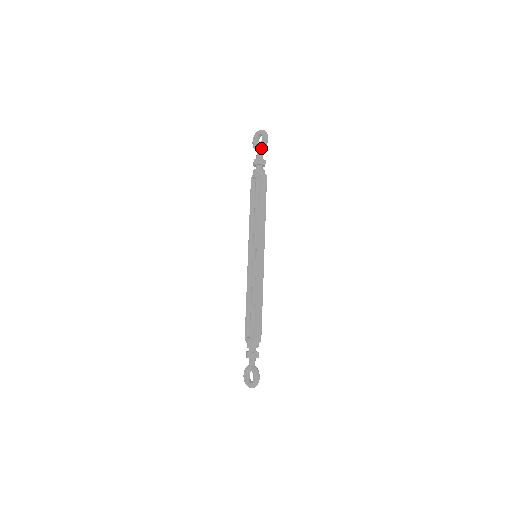
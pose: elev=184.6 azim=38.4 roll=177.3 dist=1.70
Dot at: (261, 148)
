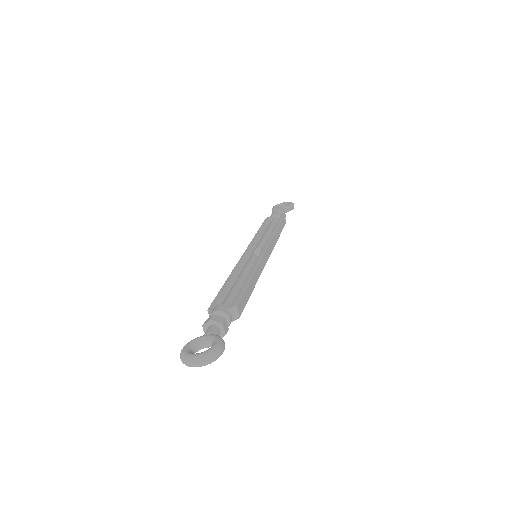
Dot at: (285, 208)
